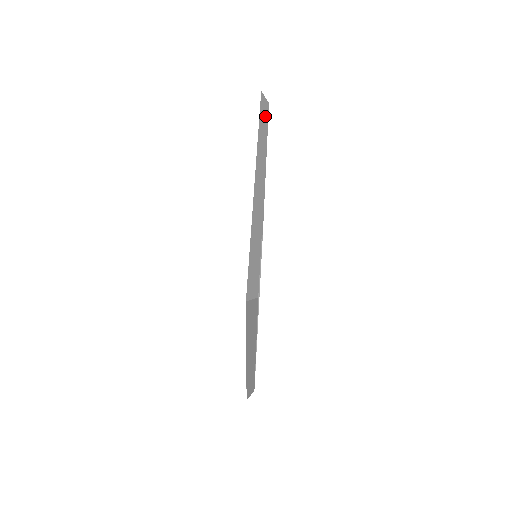
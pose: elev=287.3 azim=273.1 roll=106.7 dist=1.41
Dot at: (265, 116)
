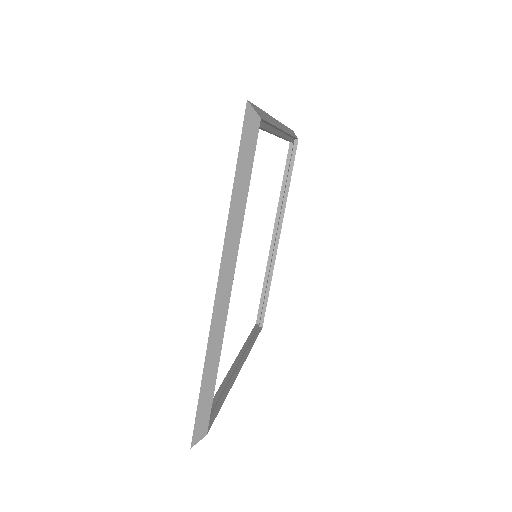
Dot at: (294, 135)
